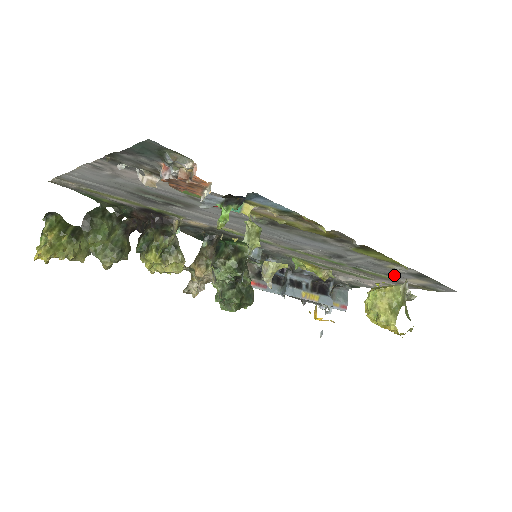
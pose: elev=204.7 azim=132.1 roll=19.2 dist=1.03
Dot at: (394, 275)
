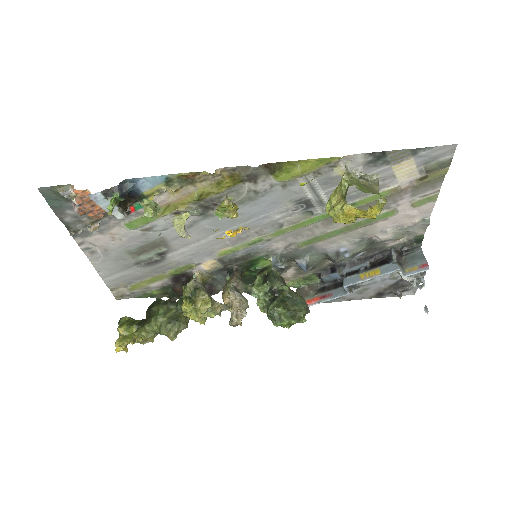
Dot at: occluded
